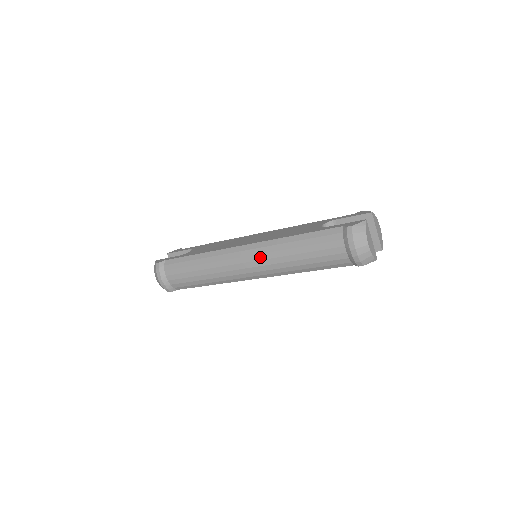
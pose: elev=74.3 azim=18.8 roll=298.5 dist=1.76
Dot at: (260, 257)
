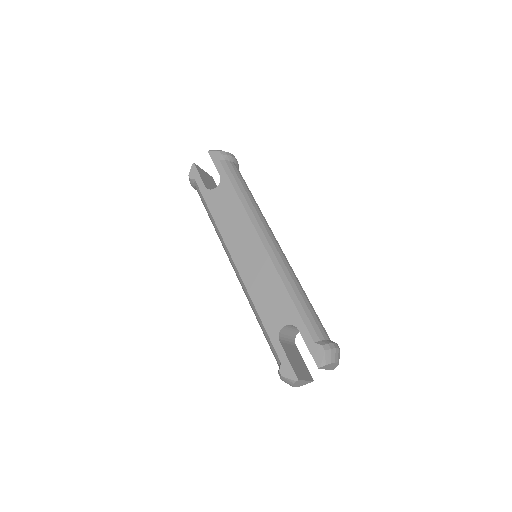
Dot at: occluded
